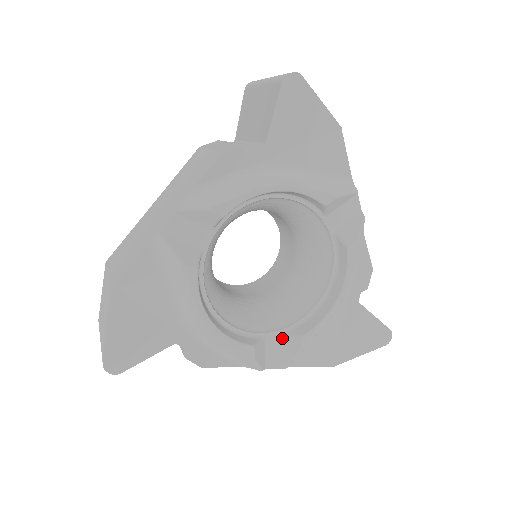
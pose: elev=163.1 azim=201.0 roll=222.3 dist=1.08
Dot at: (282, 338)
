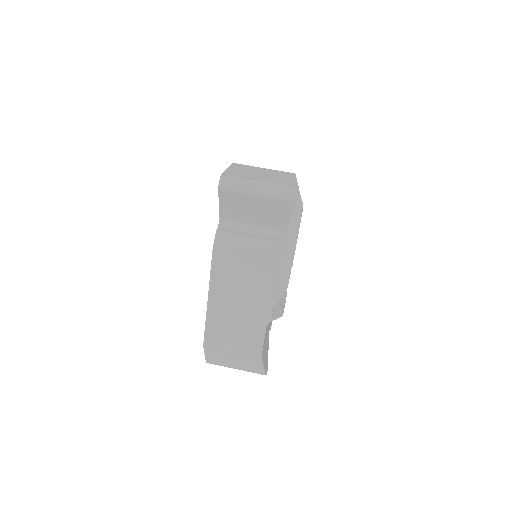
Dot at: occluded
